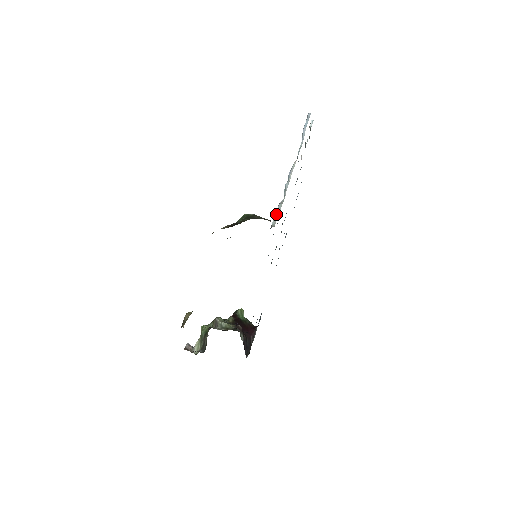
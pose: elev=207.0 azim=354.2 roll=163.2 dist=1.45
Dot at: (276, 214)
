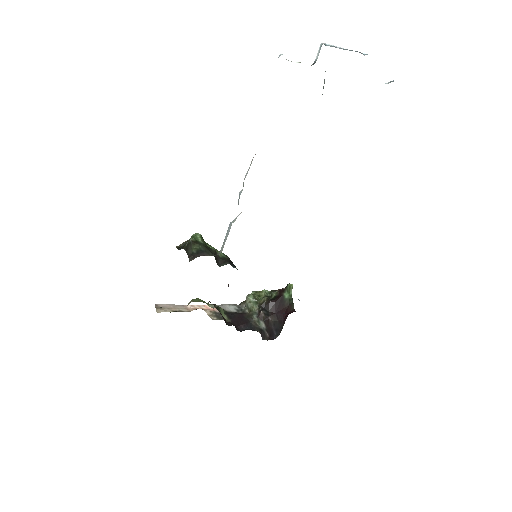
Dot at: (226, 236)
